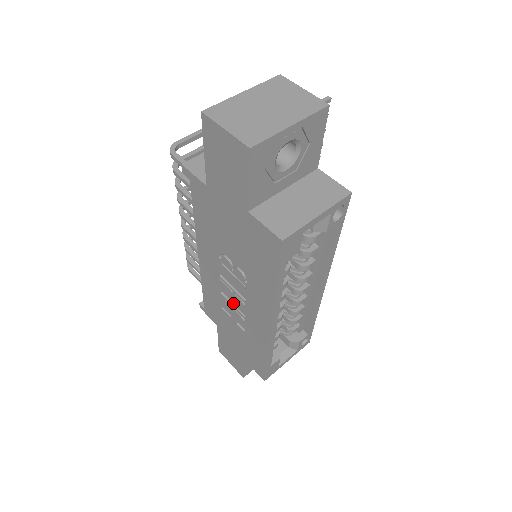
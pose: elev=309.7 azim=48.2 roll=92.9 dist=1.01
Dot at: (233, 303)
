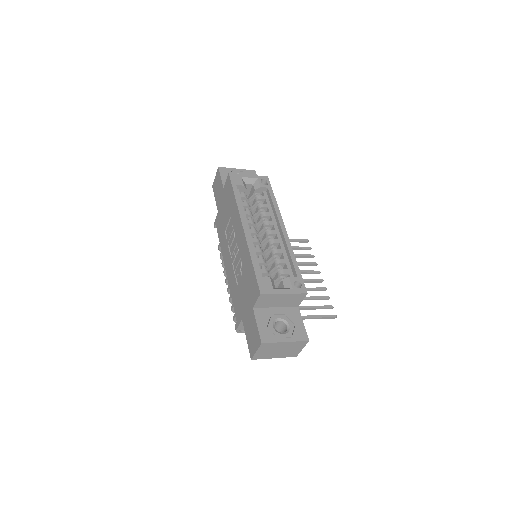
Dot at: occluded
